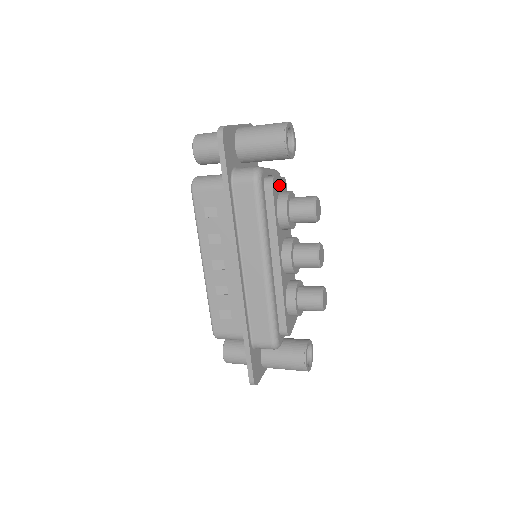
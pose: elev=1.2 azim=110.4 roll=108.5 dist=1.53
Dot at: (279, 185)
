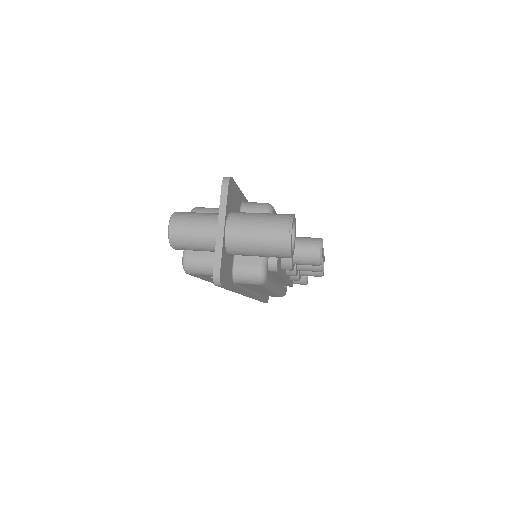
Dot at: occluded
